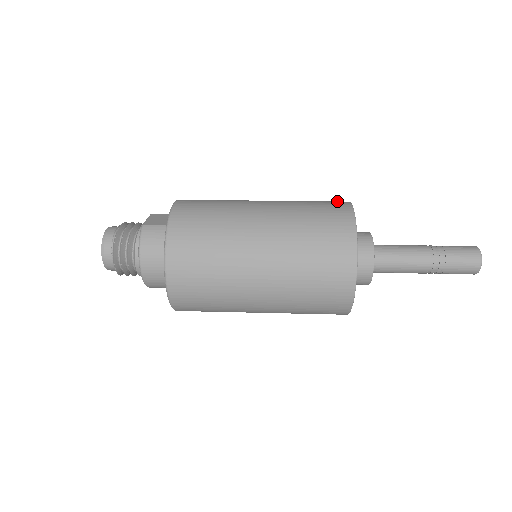
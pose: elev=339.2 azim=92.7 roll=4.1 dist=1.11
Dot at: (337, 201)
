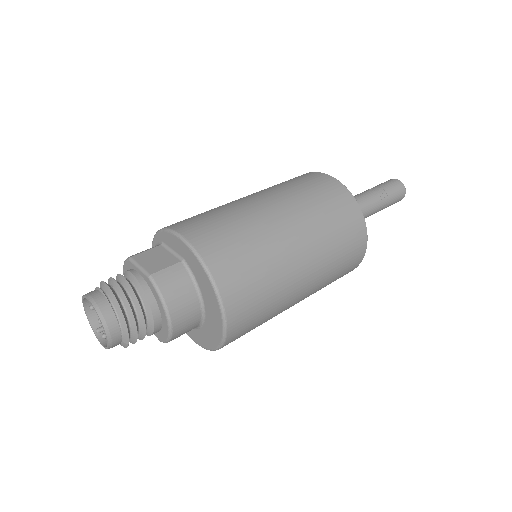
Dot at: (307, 175)
